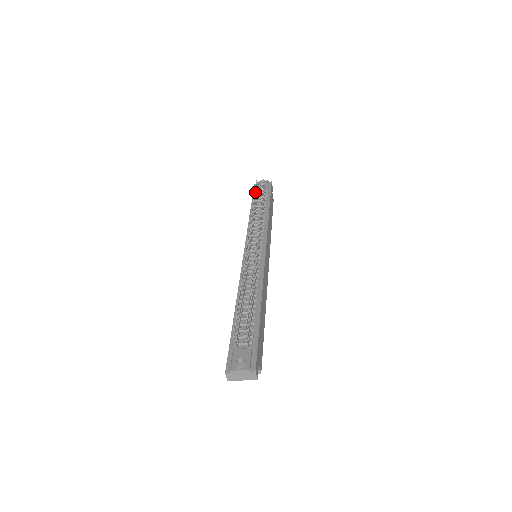
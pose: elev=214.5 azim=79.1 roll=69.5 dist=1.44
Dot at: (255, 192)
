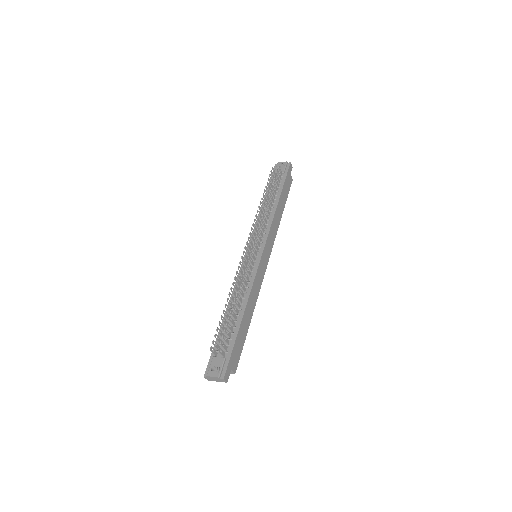
Dot at: occluded
